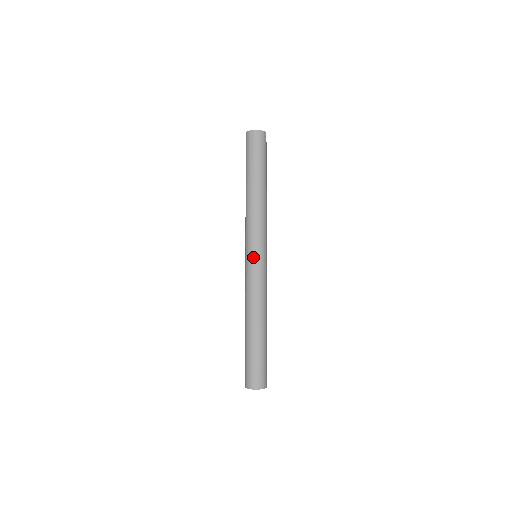
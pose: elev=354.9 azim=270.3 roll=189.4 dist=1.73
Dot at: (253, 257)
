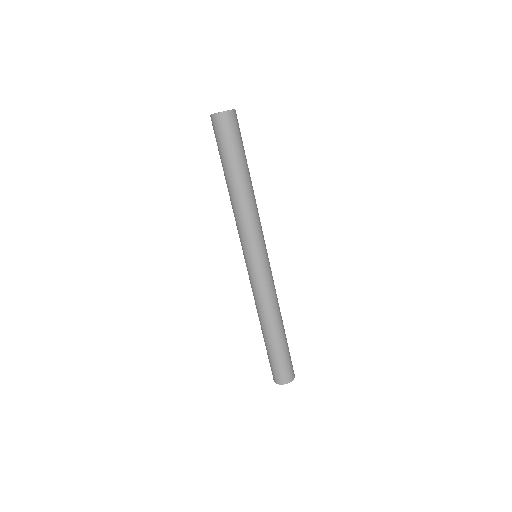
Dot at: (245, 261)
